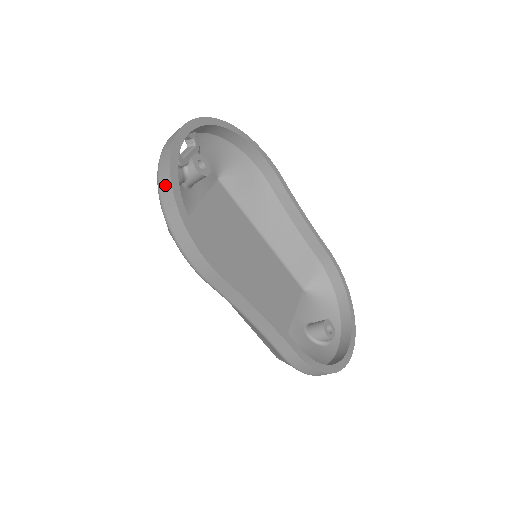
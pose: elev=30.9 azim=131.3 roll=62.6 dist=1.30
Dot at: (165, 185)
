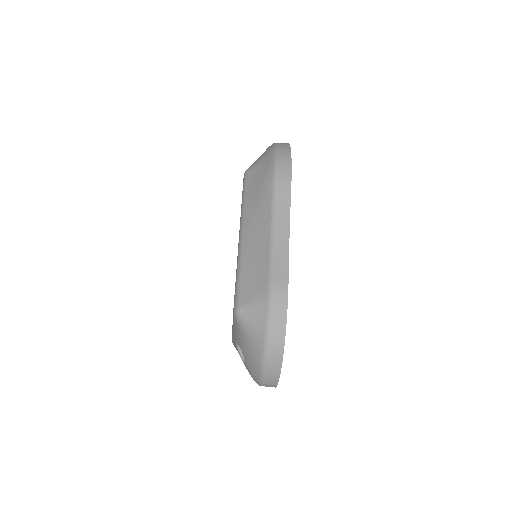
Dot at: (283, 143)
